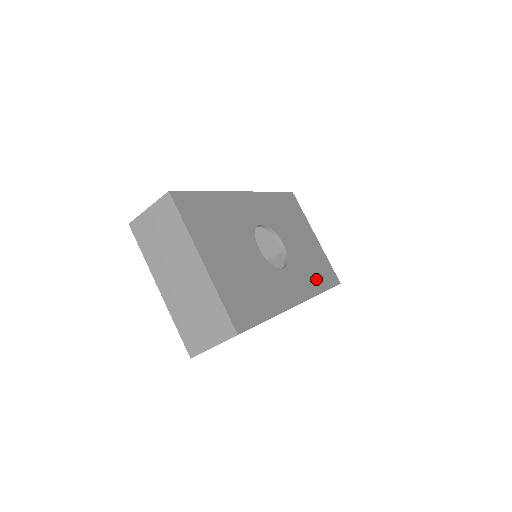
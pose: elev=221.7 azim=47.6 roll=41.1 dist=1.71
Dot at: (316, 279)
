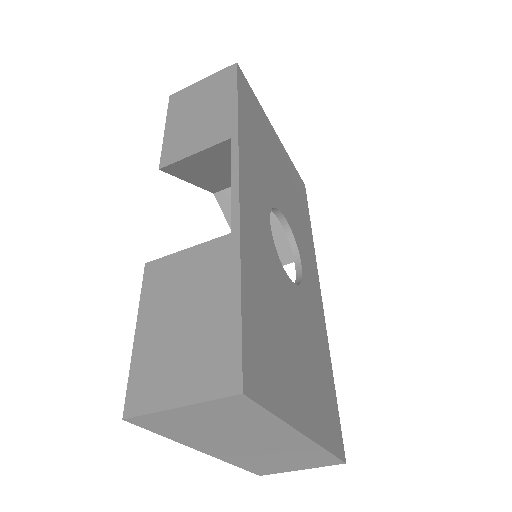
Dot at: (305, 222)
